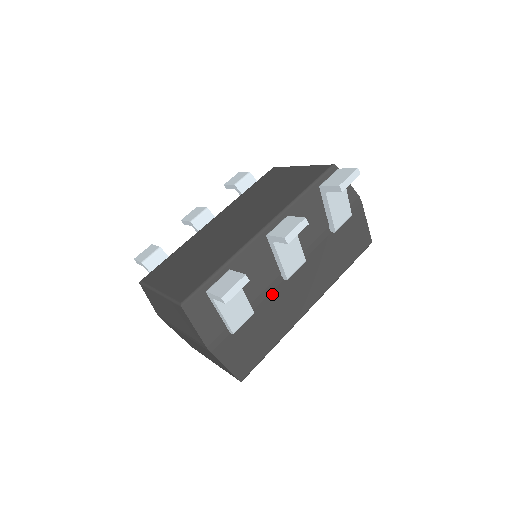
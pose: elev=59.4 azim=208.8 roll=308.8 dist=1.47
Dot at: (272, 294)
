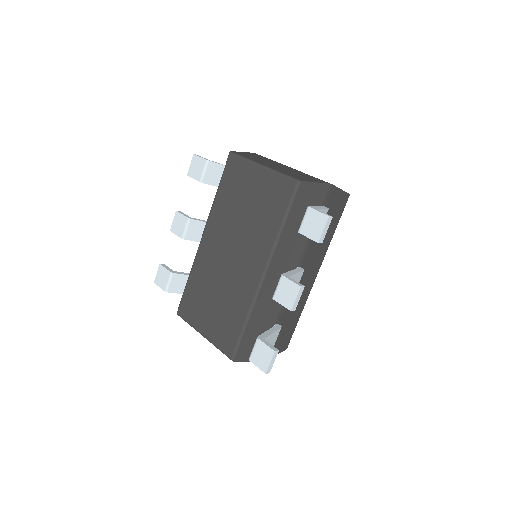
Dot at: occluded
